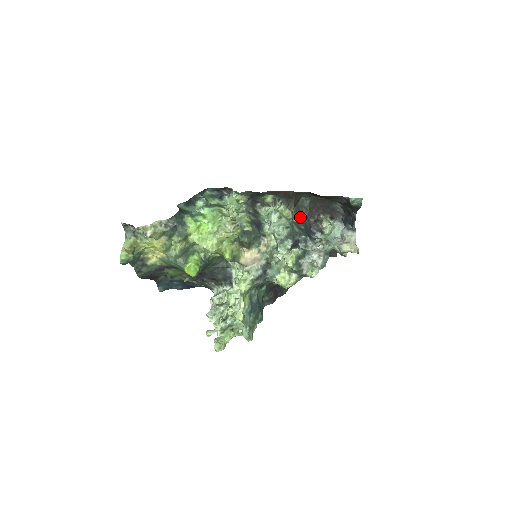
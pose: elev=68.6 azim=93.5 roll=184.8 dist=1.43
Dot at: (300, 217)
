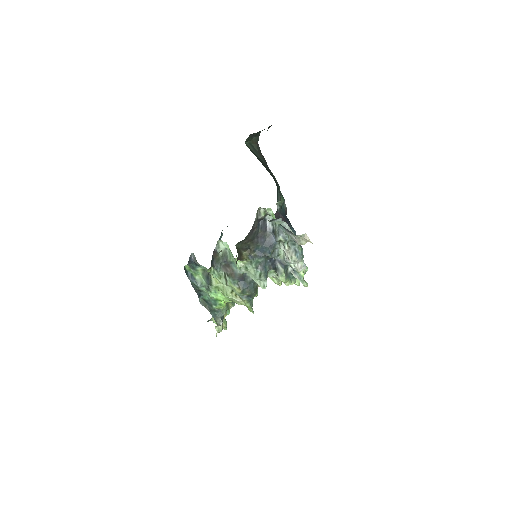
Dot at: (250, 245)
